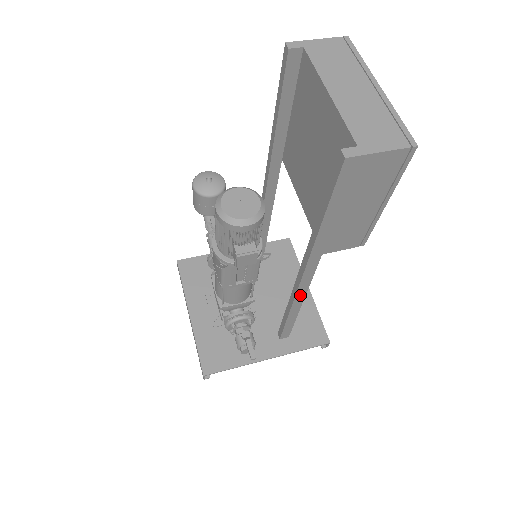
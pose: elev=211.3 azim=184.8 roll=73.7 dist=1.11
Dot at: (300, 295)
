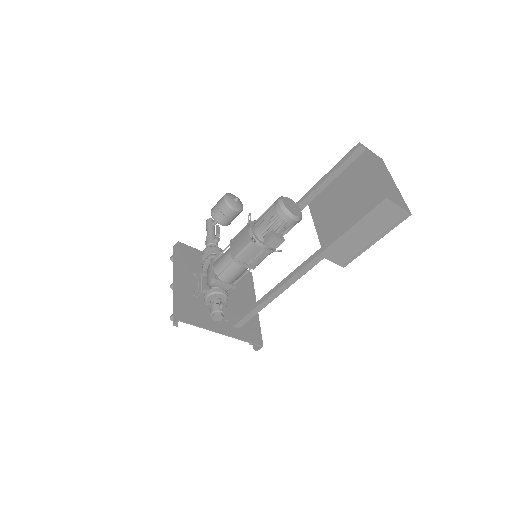
Dot at: (285, 287)
